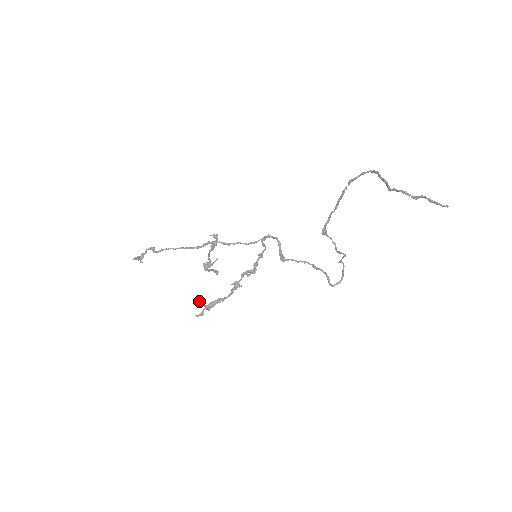
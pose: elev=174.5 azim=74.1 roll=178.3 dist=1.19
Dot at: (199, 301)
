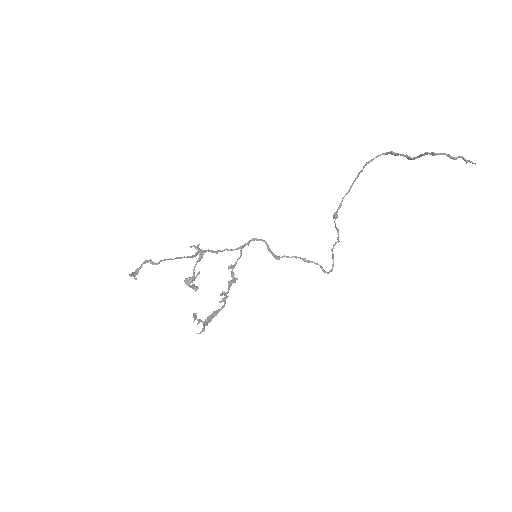
Dot at: (196, 317)
